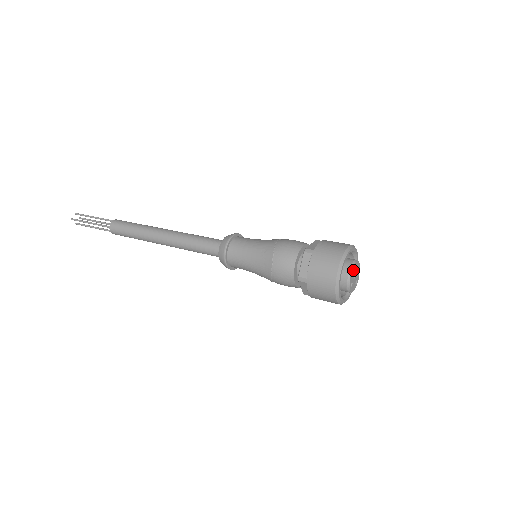
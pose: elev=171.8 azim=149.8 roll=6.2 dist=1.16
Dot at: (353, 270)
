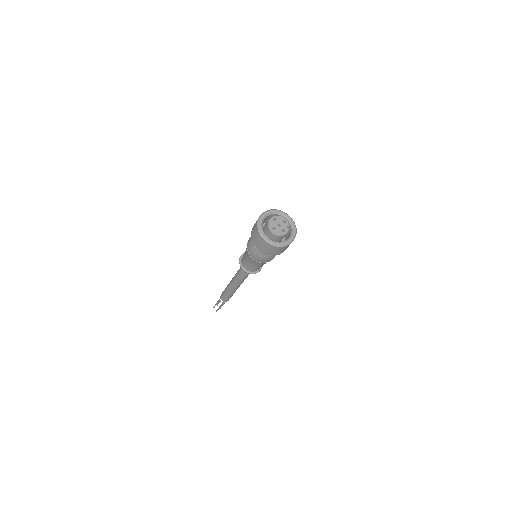
Dot at: (276, 220)
